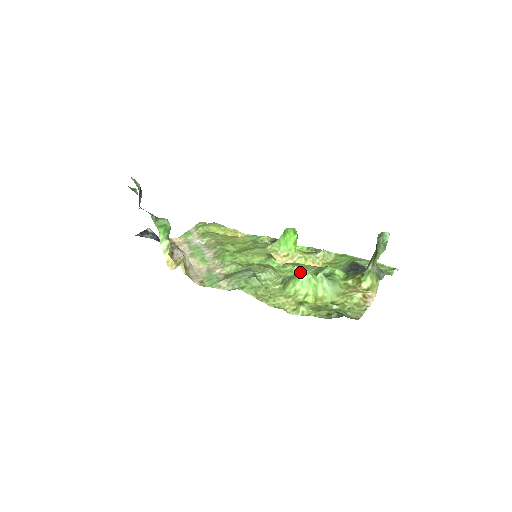
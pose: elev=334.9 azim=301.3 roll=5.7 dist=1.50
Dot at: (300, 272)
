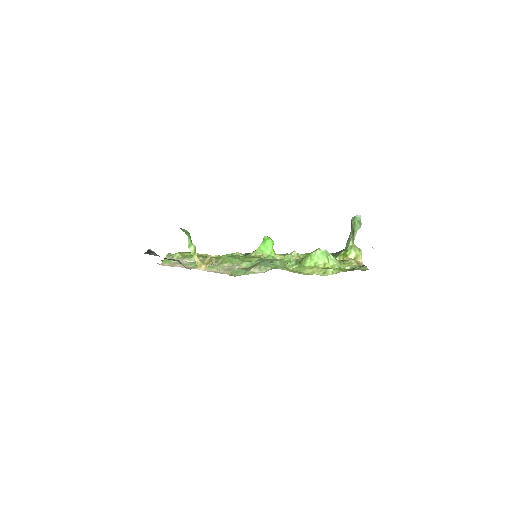
Dot at: occluded
